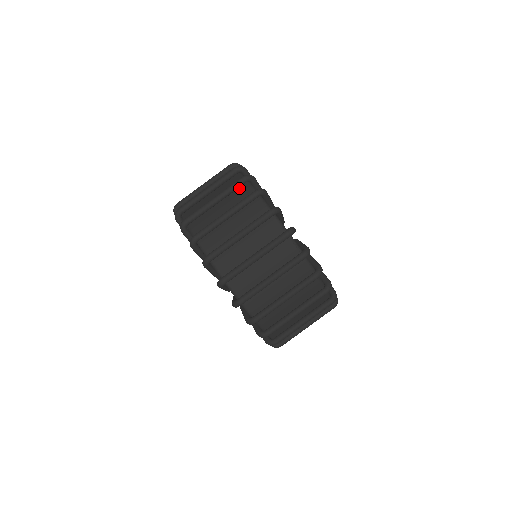
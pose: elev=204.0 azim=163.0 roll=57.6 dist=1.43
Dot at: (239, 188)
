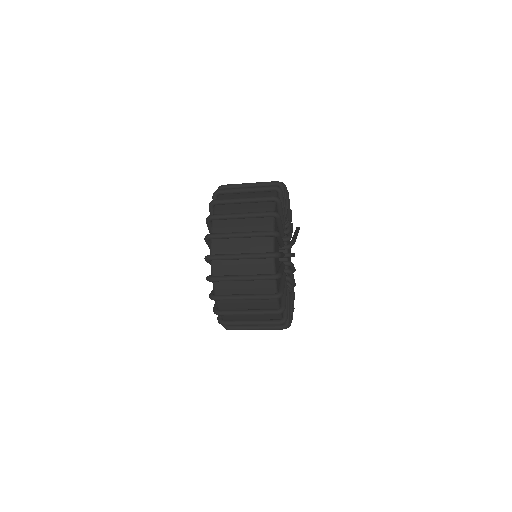
Dot at: (264, 257)
